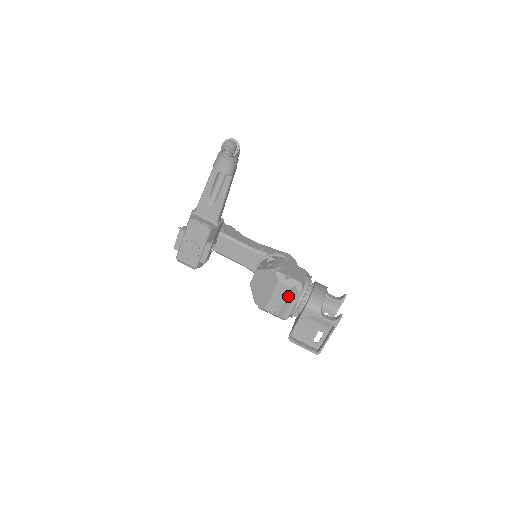
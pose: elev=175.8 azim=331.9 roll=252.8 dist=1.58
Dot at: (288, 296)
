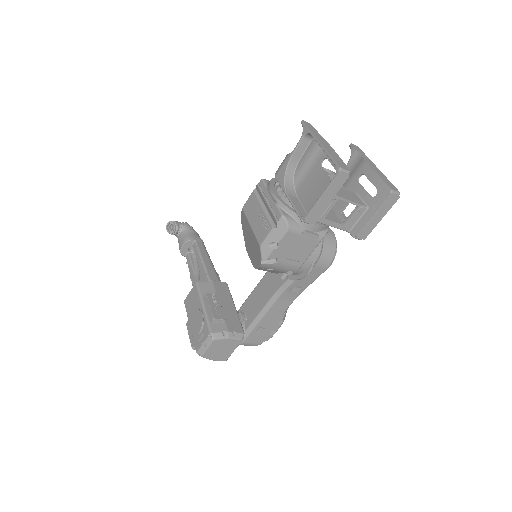
Dot at: (260, 202)
